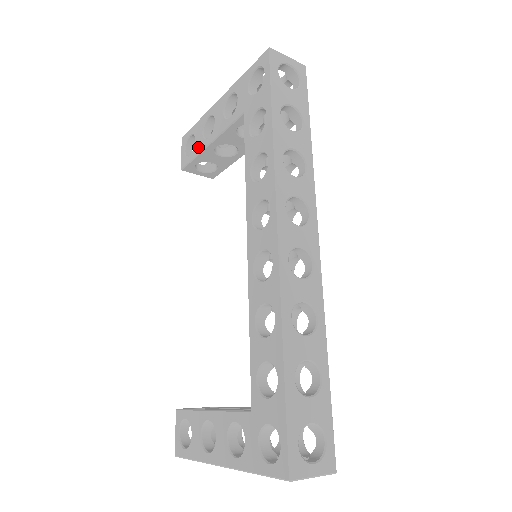
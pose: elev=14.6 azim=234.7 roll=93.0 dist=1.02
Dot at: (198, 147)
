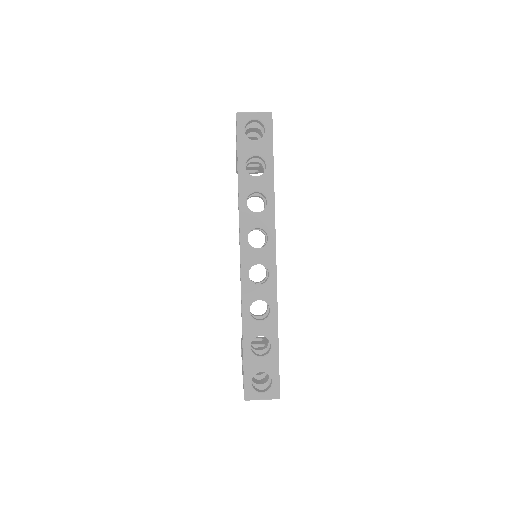
Dot at: occluded
